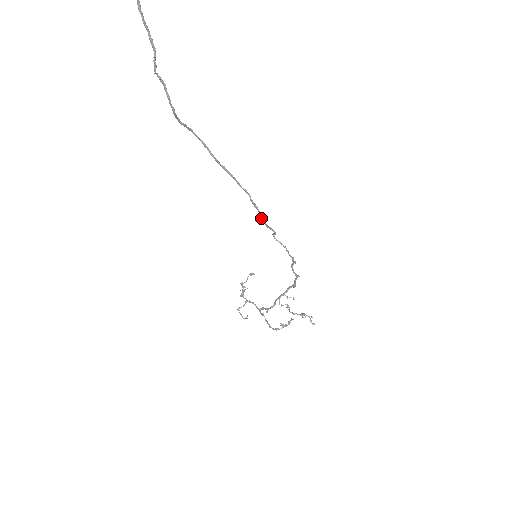
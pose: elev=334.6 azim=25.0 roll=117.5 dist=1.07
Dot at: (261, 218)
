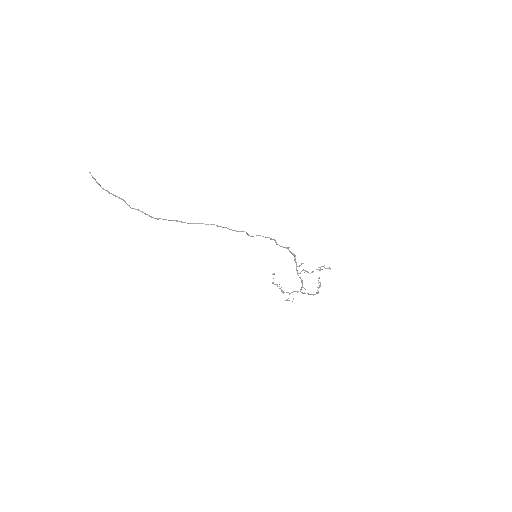
Dot at: occluded
